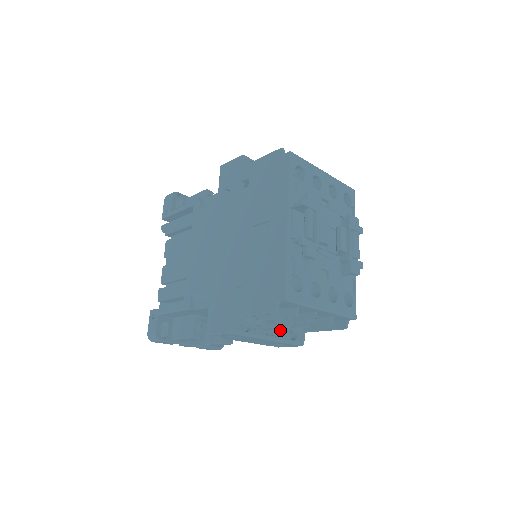
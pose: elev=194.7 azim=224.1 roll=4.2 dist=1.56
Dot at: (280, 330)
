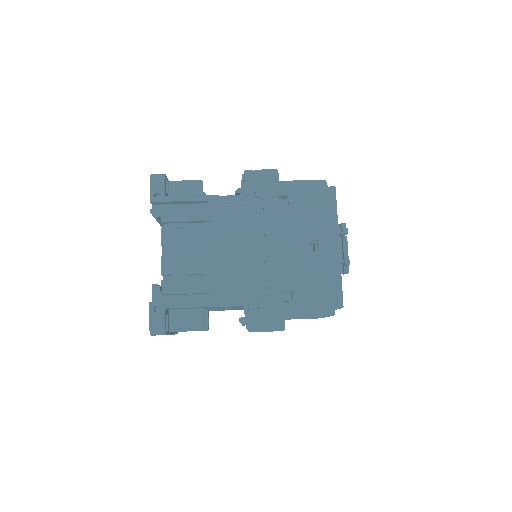
Dot at: occluded
